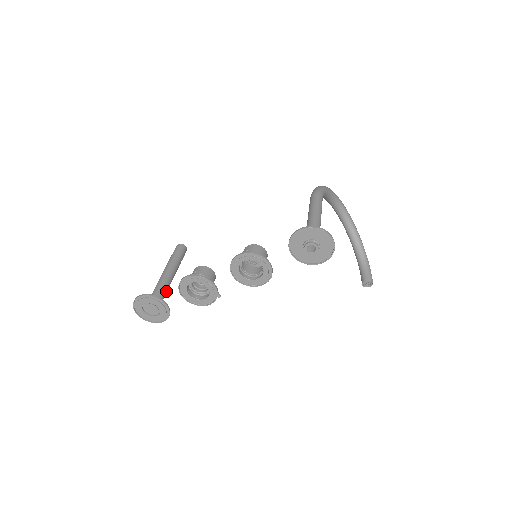
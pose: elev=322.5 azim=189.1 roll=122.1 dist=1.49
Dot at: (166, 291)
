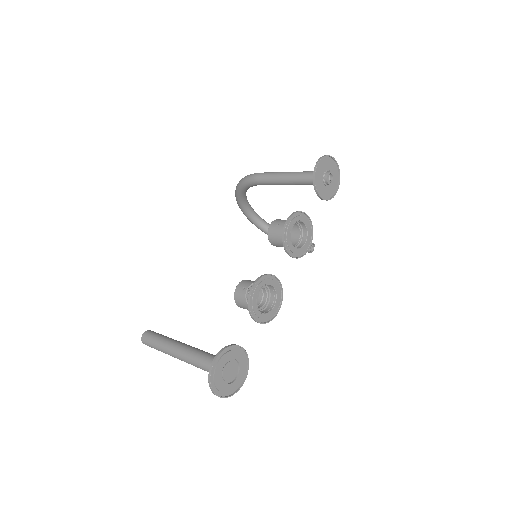
Dot at: occluded
